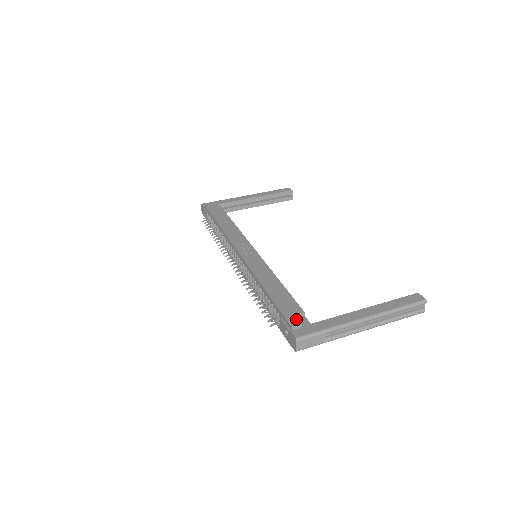
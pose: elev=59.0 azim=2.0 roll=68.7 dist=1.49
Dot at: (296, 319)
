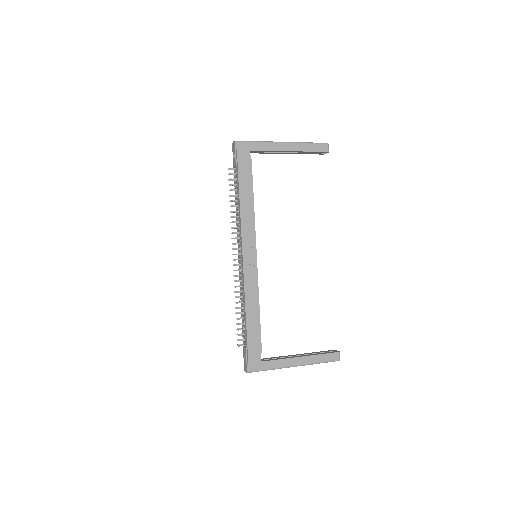
Dot at: (254, 358)
